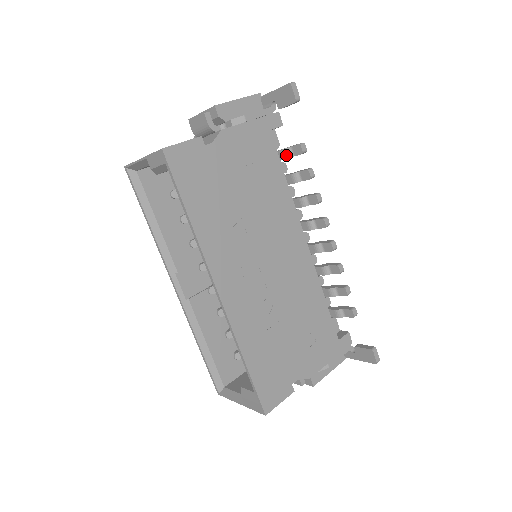
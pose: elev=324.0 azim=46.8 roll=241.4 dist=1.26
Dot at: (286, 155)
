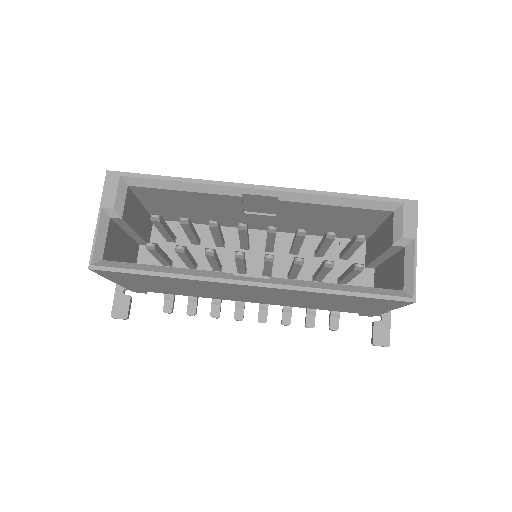
Dot at: occluded
